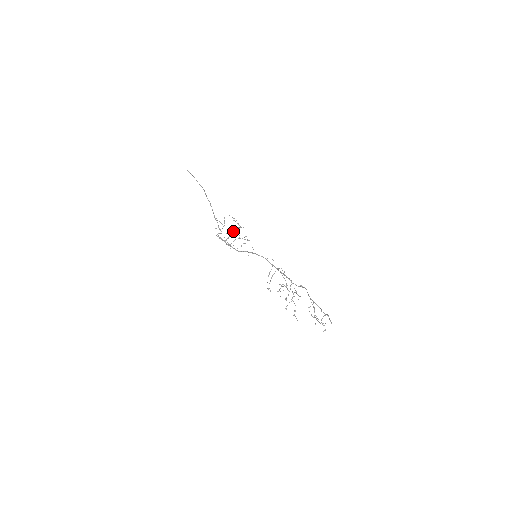
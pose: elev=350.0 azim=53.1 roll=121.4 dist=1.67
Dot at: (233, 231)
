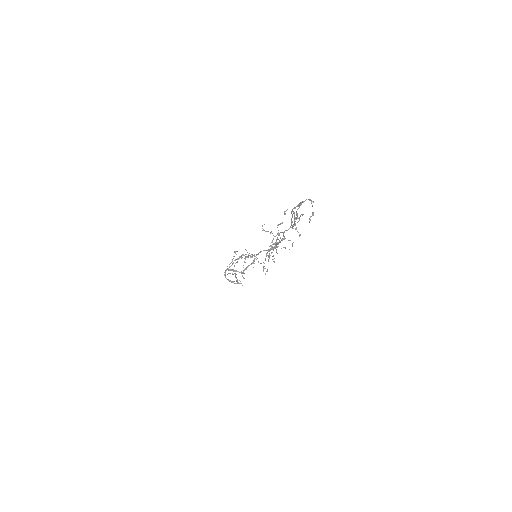
Dot at: (235, 252)
